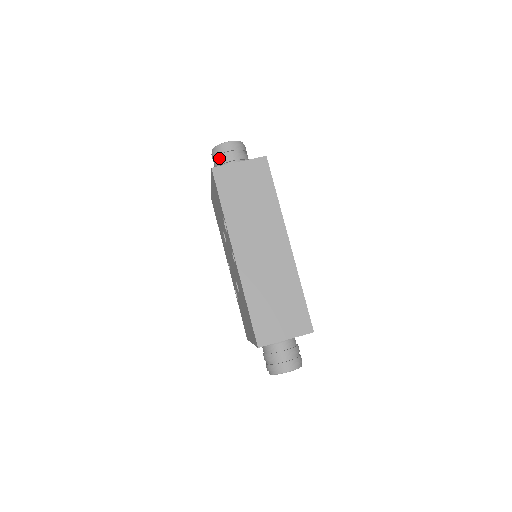
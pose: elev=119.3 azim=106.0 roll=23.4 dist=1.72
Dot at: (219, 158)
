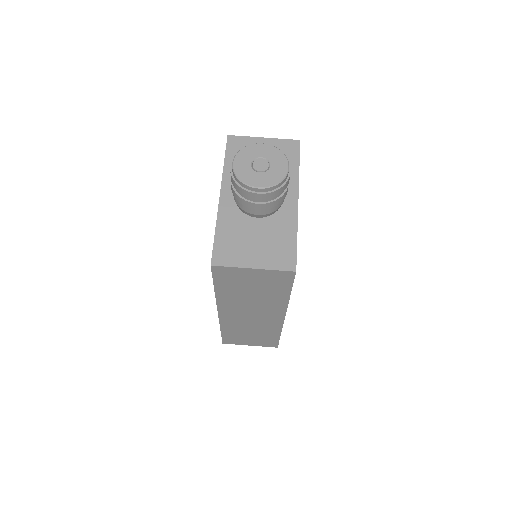
Dot at: (238, 192)
